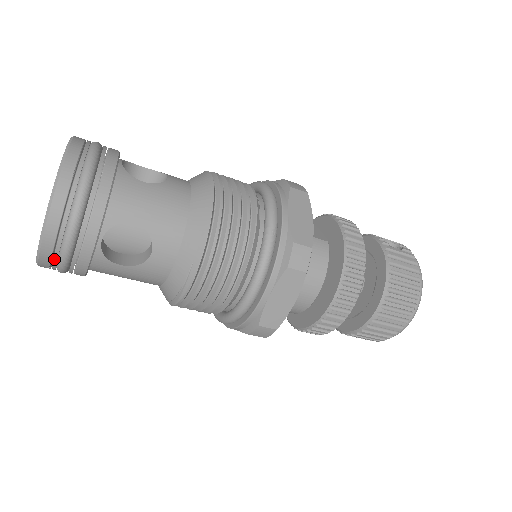
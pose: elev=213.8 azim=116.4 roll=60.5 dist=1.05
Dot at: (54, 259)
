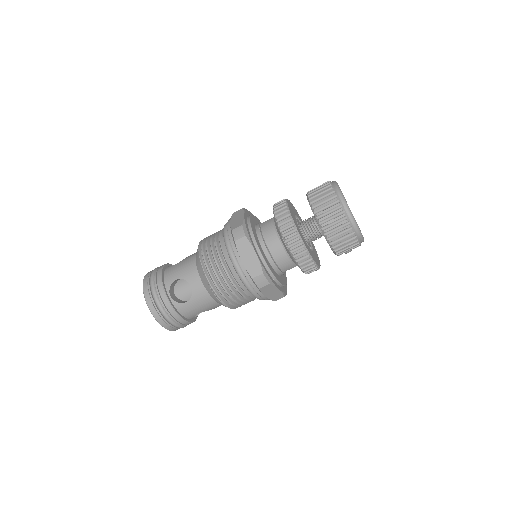
Dot at: (162, 318)
